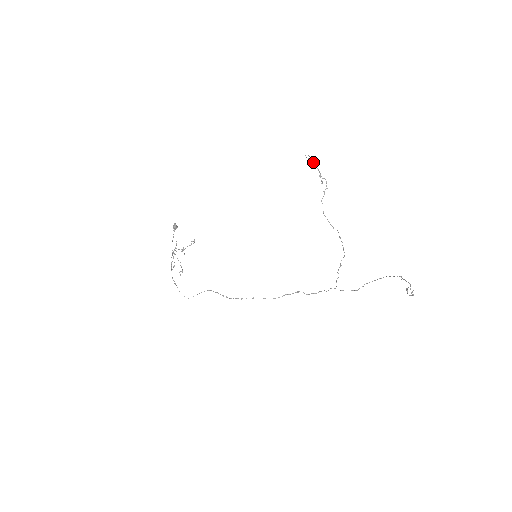
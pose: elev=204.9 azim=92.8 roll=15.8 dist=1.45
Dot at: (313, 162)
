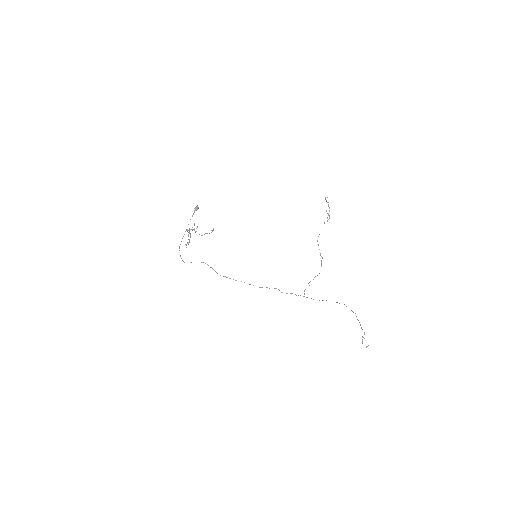
Dot at: occluded
